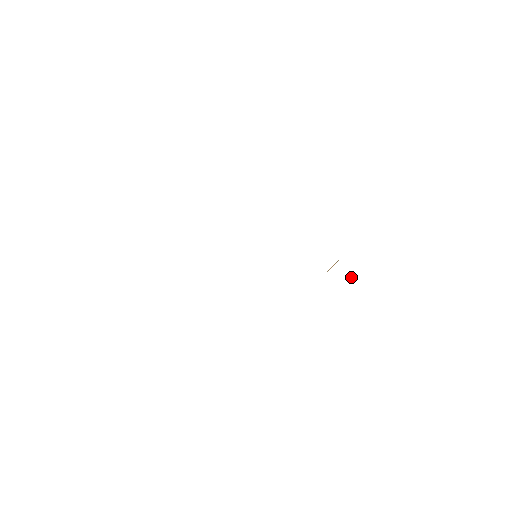
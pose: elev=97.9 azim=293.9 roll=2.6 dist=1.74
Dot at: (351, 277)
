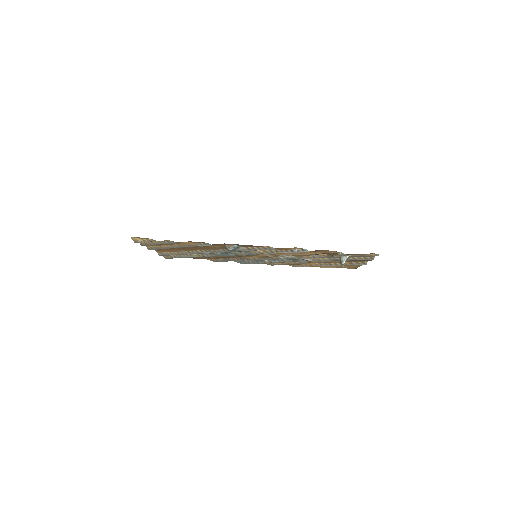
Dot at: (340, 257)
